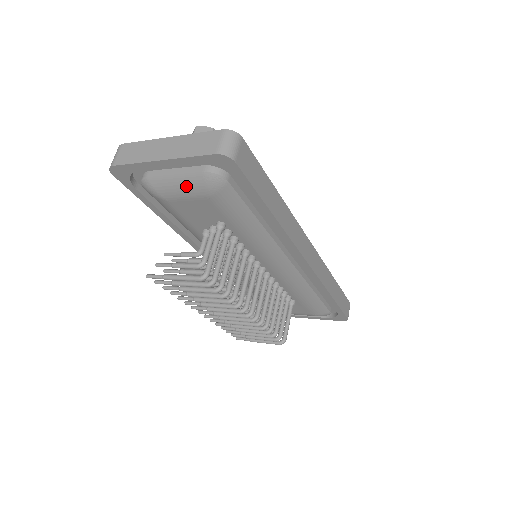
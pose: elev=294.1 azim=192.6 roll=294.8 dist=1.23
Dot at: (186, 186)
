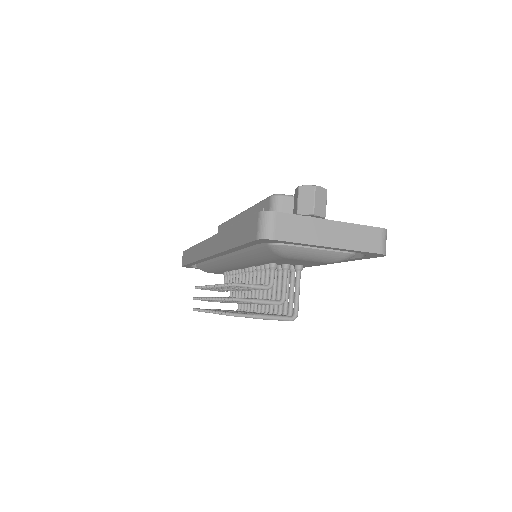
Dot at: (321, 257)
